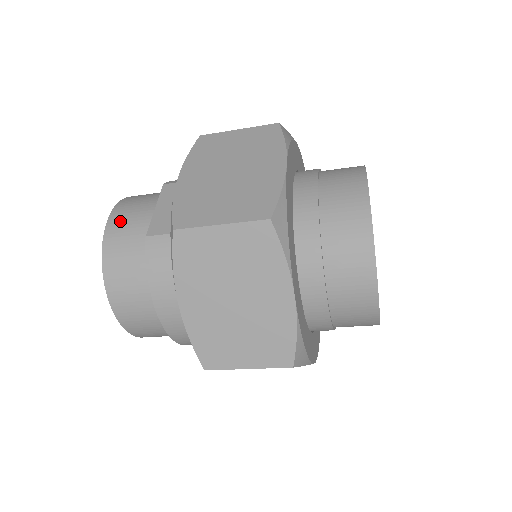
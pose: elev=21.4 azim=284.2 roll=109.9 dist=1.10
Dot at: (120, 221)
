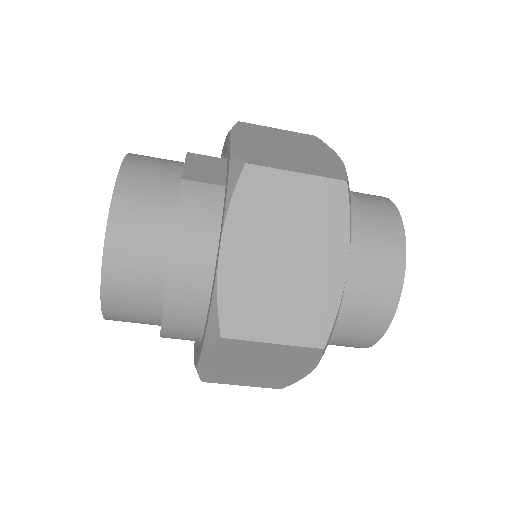
Dot at: (141, 163)
